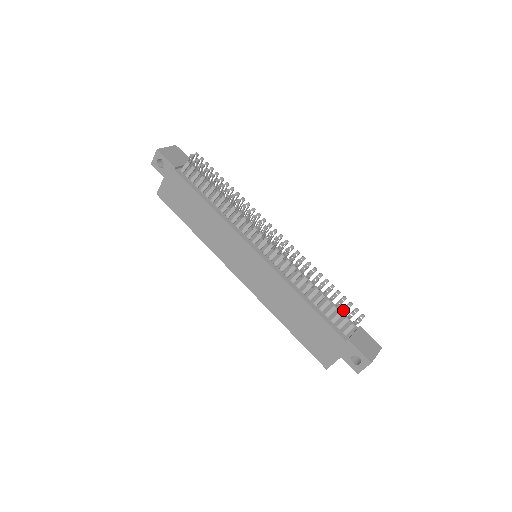
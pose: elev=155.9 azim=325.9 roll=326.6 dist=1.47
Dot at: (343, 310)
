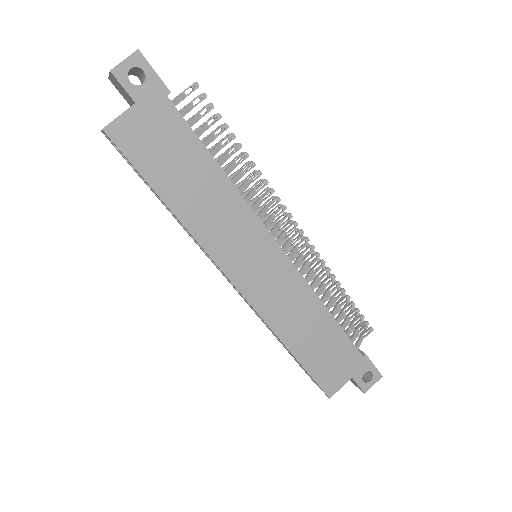
Dot at: (350, 322)
